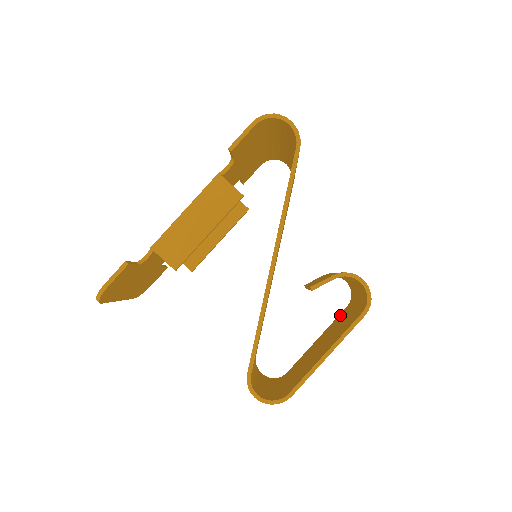
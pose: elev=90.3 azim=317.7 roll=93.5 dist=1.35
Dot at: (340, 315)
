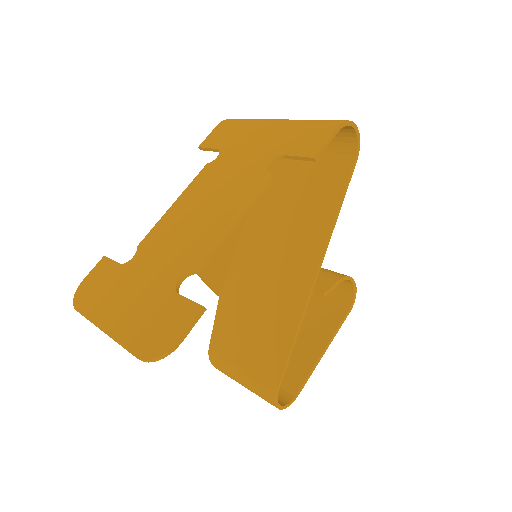
Dot at: occluded
